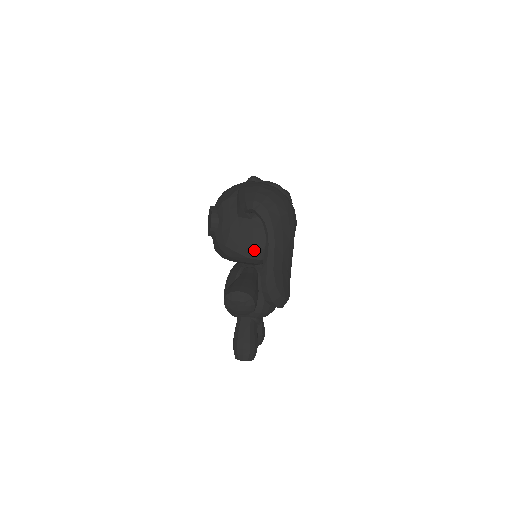
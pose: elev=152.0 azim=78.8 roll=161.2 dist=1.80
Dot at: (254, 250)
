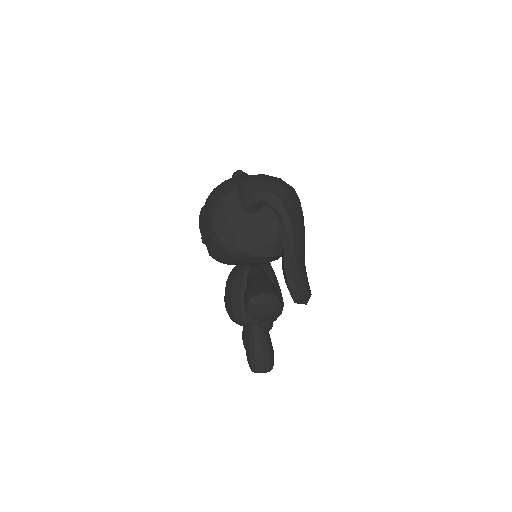
Dot at: (266, 247)
